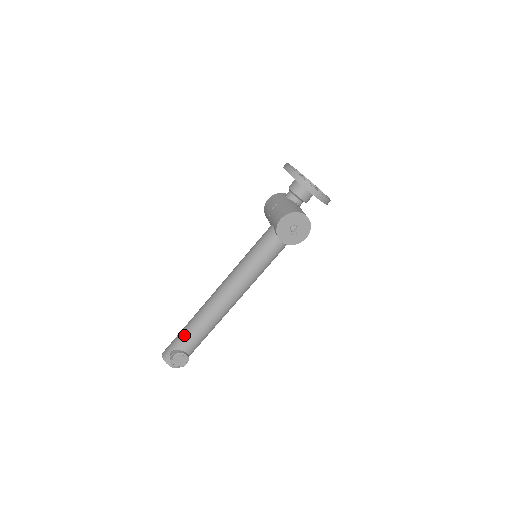
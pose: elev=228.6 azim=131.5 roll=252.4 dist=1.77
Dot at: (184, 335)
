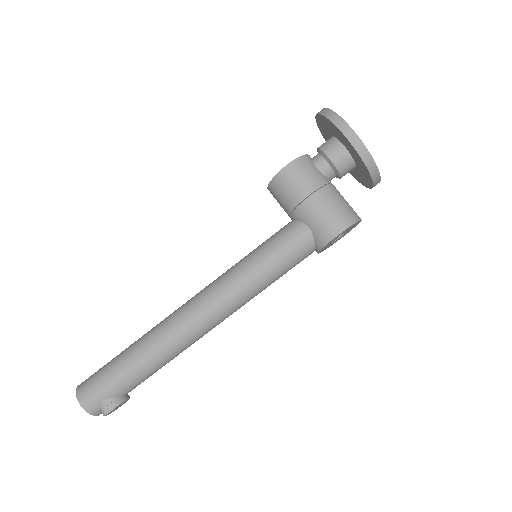
Dot at: (130, 378)
